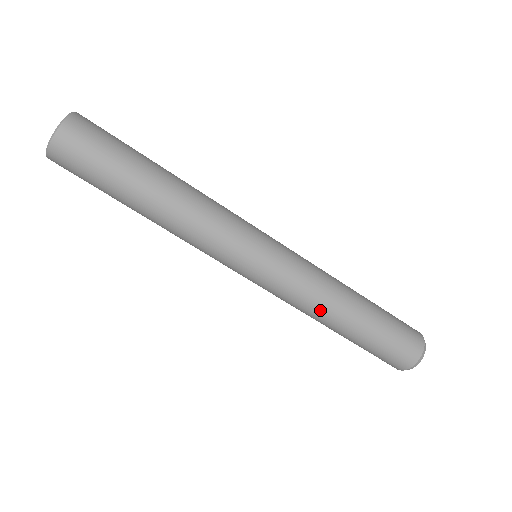
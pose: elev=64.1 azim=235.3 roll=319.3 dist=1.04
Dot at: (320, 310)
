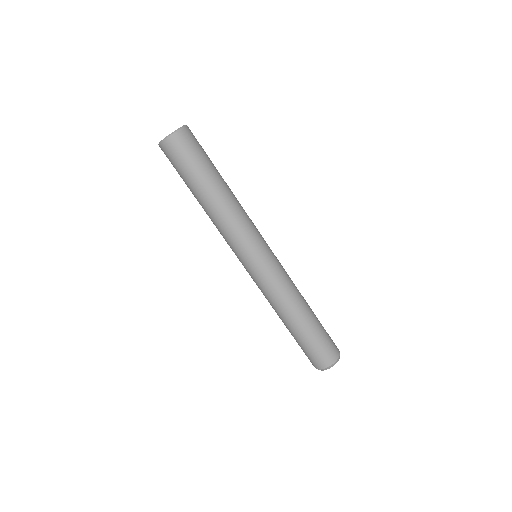
Dot at: (287, 303)
